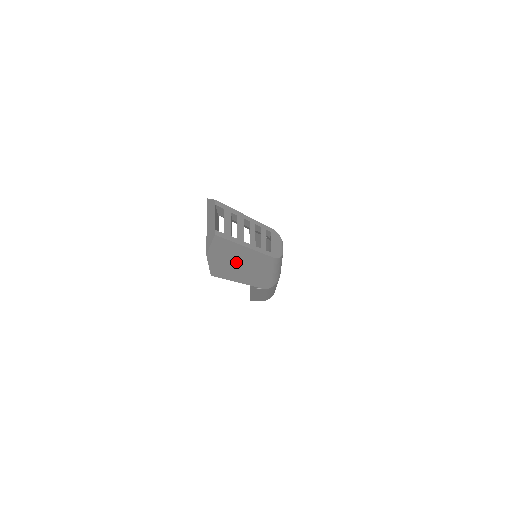
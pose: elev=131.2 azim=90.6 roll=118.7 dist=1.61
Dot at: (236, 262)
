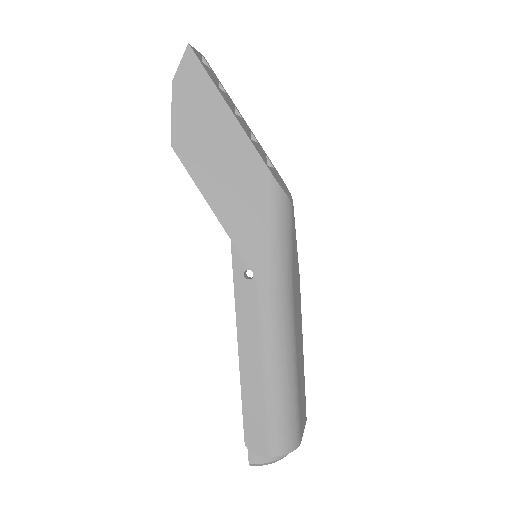
Dot at: (211, 138)
